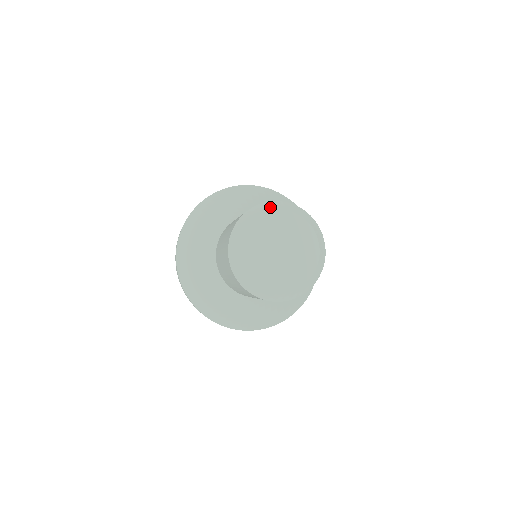
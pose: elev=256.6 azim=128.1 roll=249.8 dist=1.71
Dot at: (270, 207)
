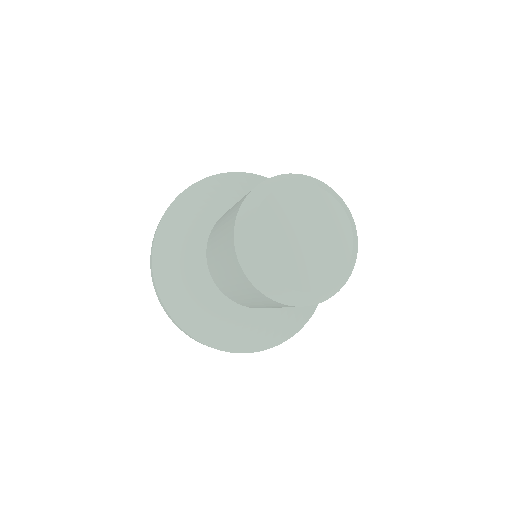
Dot at: (314, 182)
